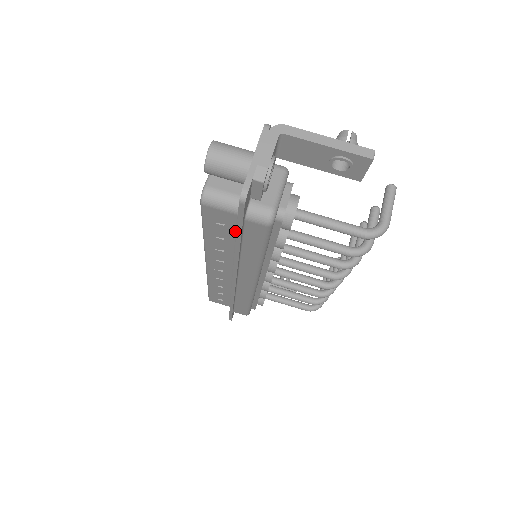
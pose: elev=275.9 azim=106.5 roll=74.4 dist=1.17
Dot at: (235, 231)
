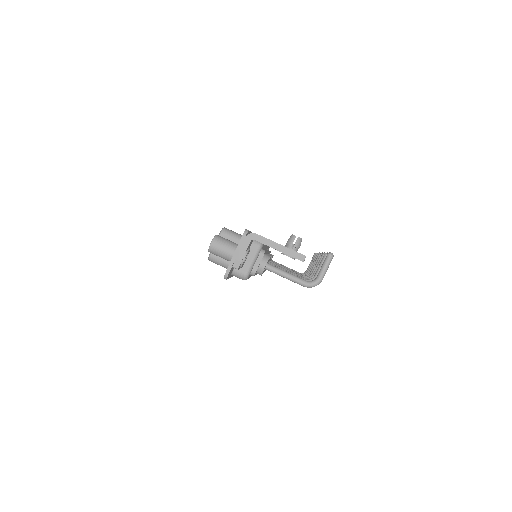
Dot at: occluded
